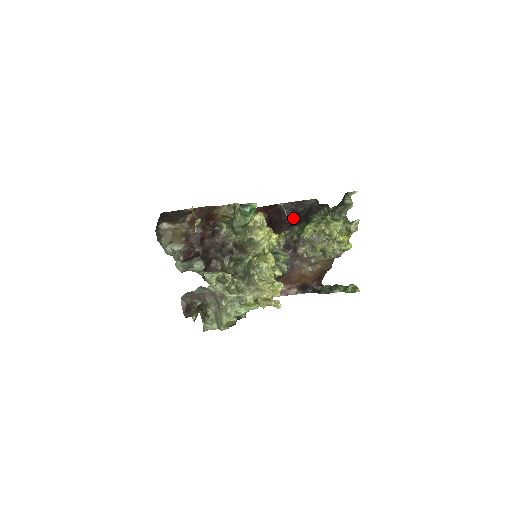
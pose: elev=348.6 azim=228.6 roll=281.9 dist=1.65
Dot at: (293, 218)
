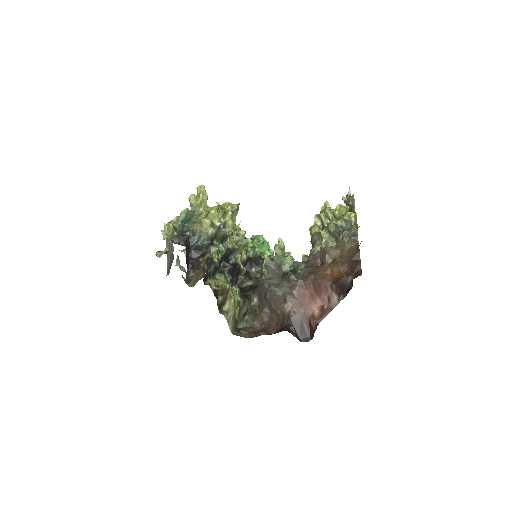
Dot at: occluded
